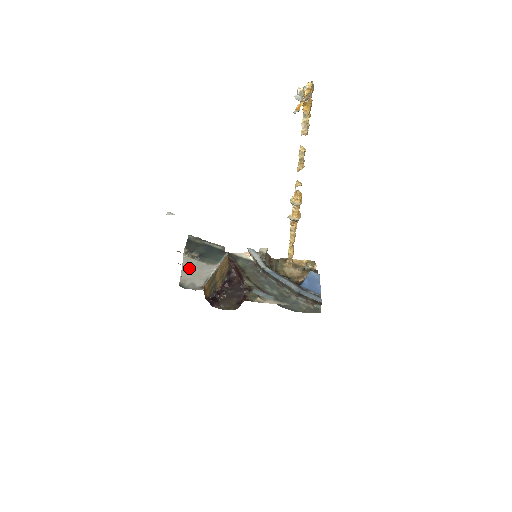
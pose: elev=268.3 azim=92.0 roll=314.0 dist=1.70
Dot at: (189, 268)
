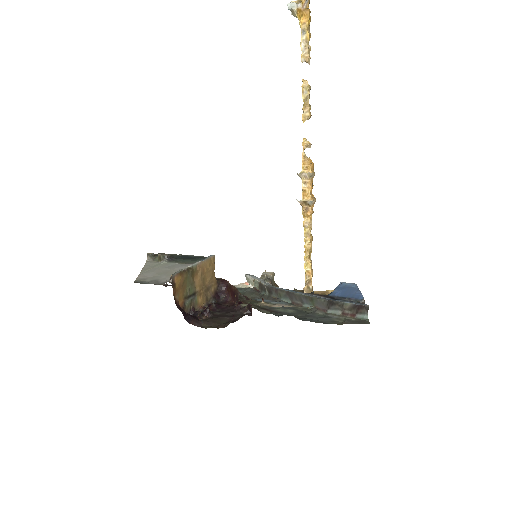
Dot at: (153, 268)
